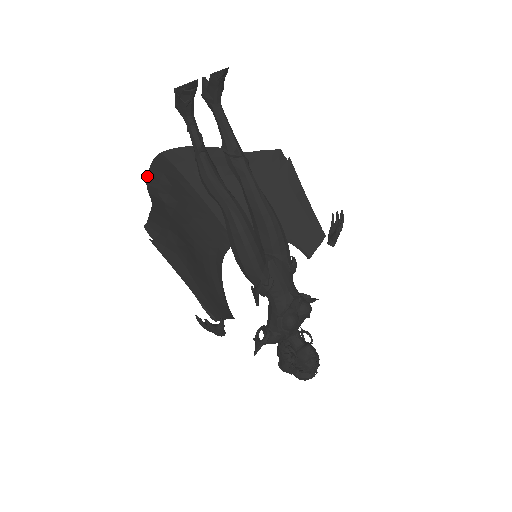
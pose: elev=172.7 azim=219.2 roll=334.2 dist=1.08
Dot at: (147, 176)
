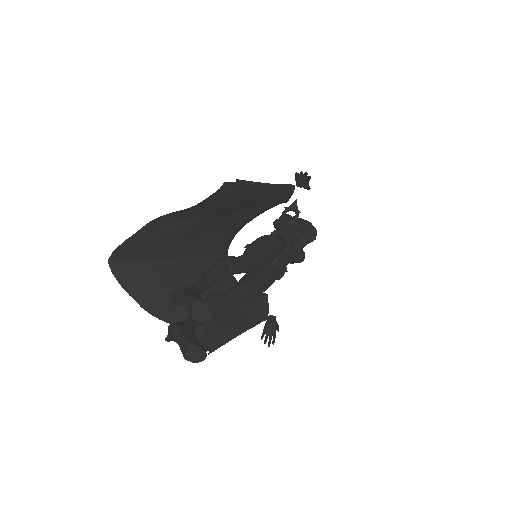
Dot at: occluded
